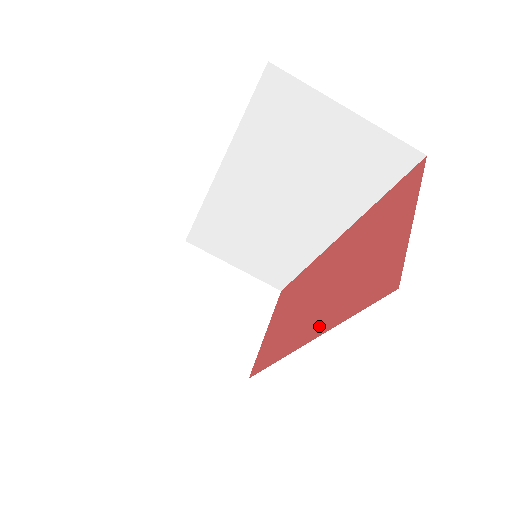
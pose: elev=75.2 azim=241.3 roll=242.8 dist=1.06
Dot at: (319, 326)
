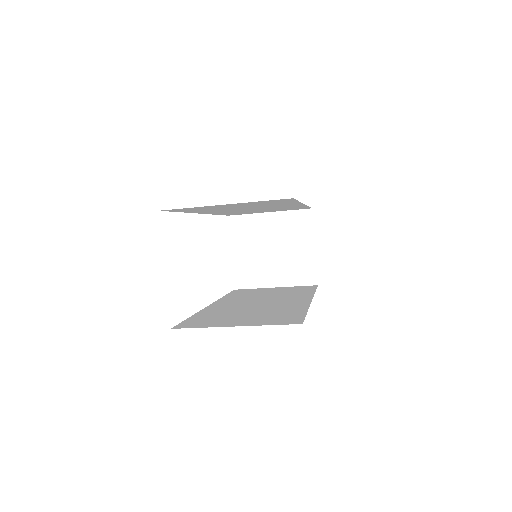
Dot at: occluded
